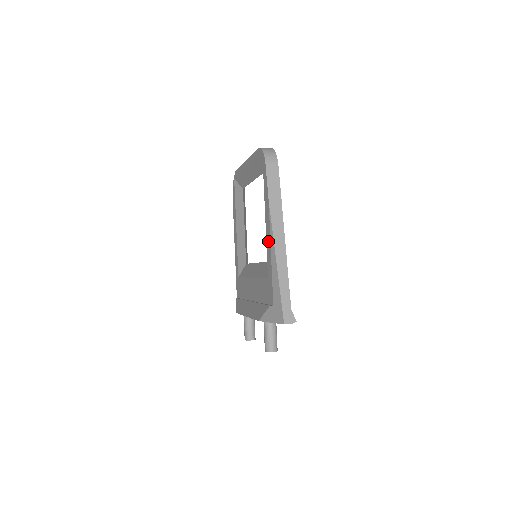
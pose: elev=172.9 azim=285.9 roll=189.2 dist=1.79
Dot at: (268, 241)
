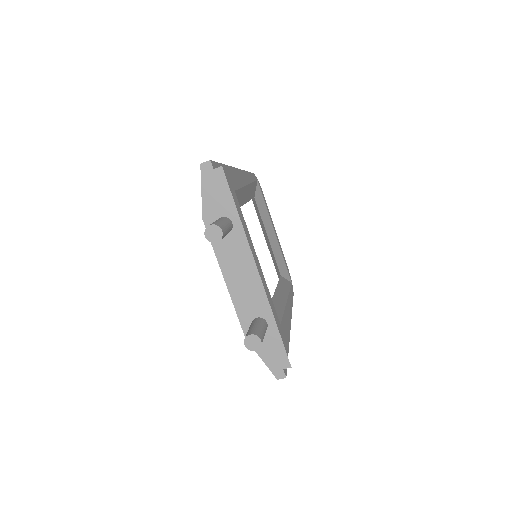
Dot at: occluded
